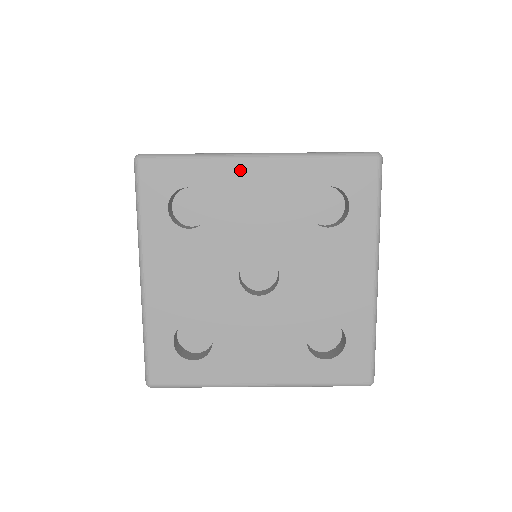
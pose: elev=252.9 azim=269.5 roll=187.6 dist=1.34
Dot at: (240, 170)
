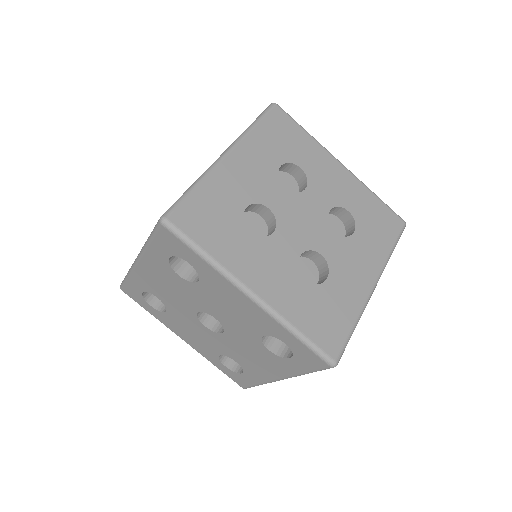
Dot at: (232, 290)
